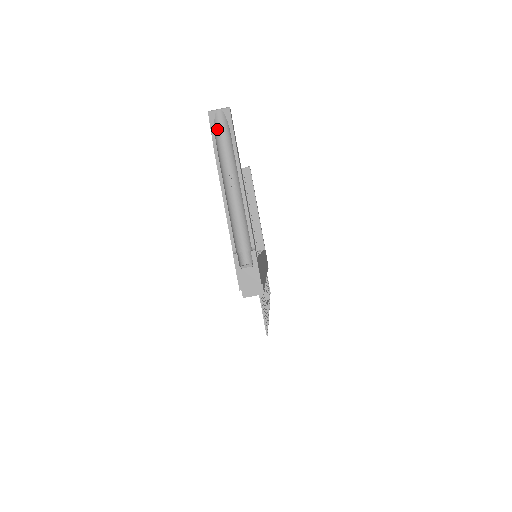
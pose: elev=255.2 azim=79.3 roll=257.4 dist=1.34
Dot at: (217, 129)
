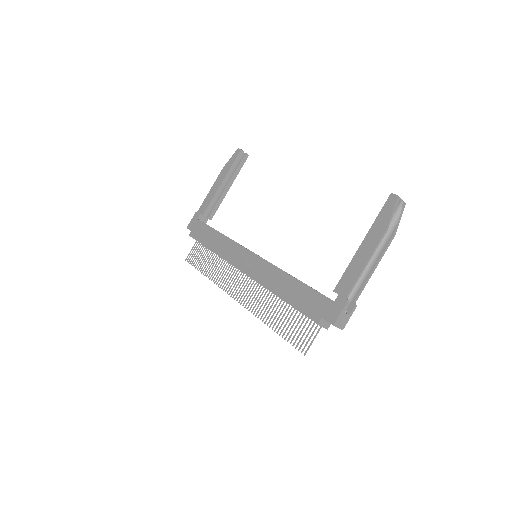
Dot at: (393, 211)
